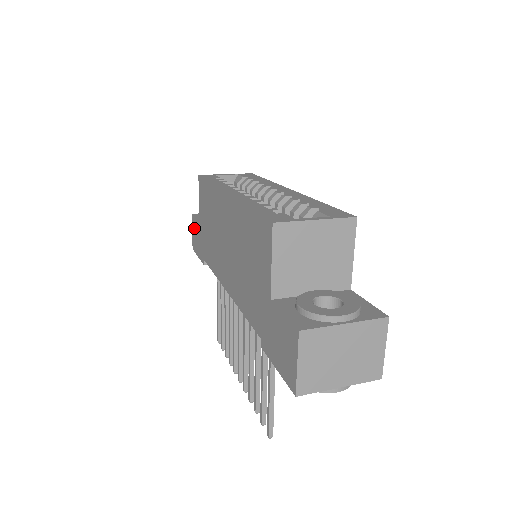
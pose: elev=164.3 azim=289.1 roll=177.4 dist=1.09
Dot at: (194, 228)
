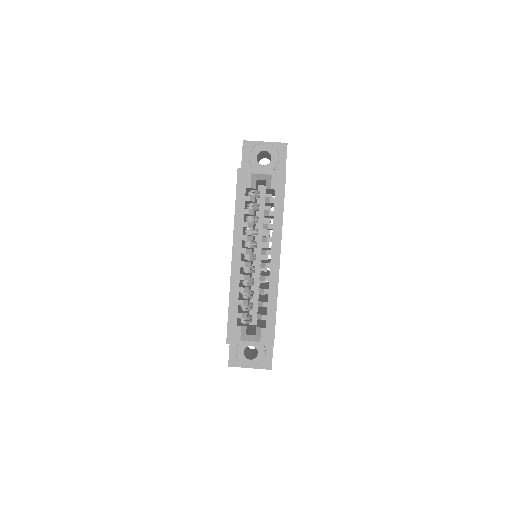
Dot at: occluded
